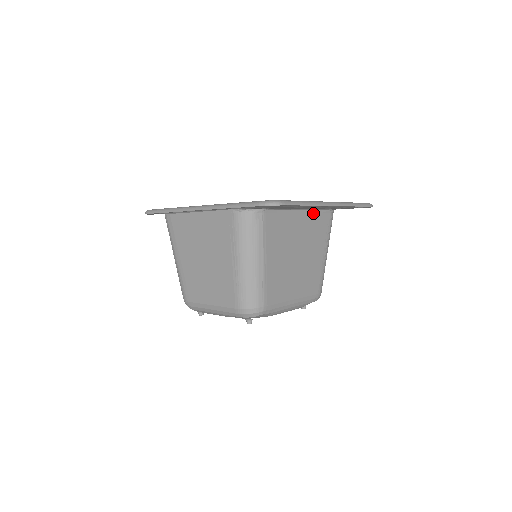
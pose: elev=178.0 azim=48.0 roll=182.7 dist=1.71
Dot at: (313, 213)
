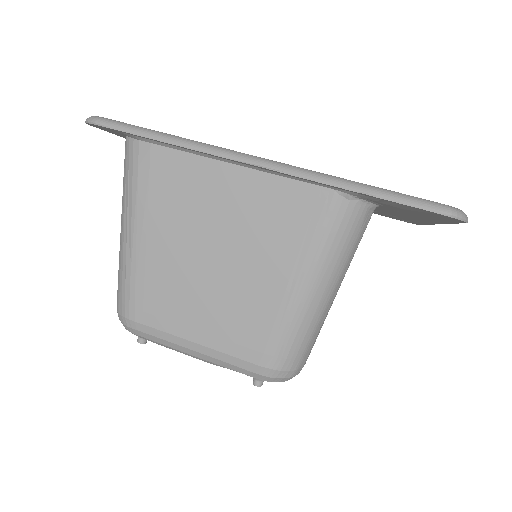
Dot at: occluded
